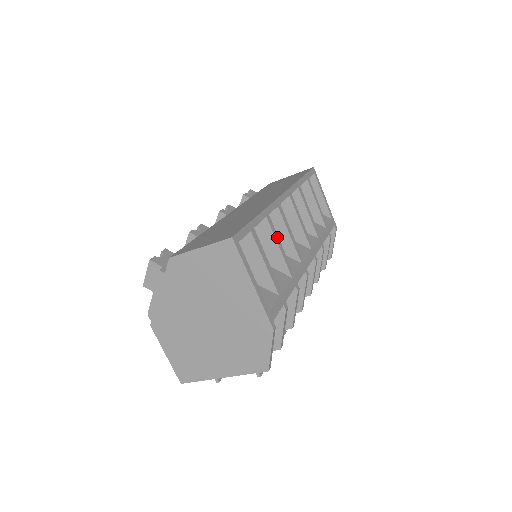
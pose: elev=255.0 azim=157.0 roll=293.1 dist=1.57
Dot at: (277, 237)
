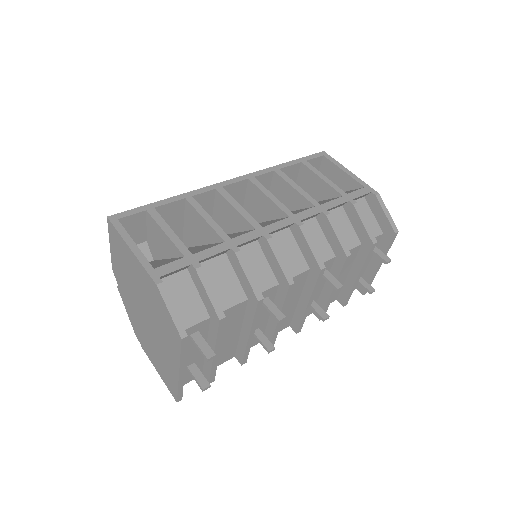
Dot at: (203, 211)
